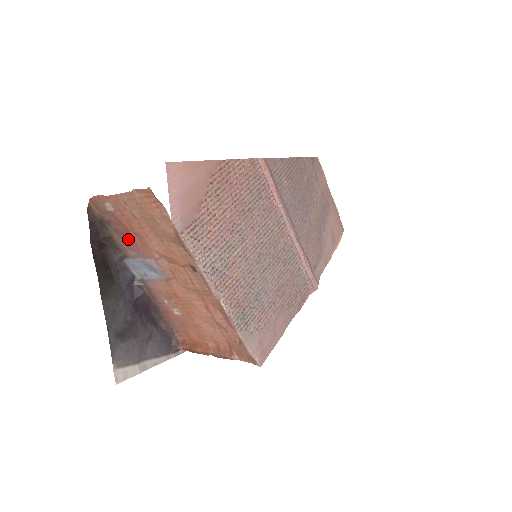
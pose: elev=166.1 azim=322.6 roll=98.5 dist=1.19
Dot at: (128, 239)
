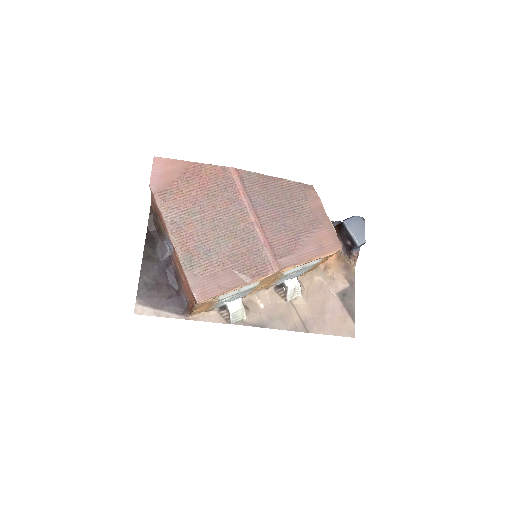
Dot at: (162, 222)
